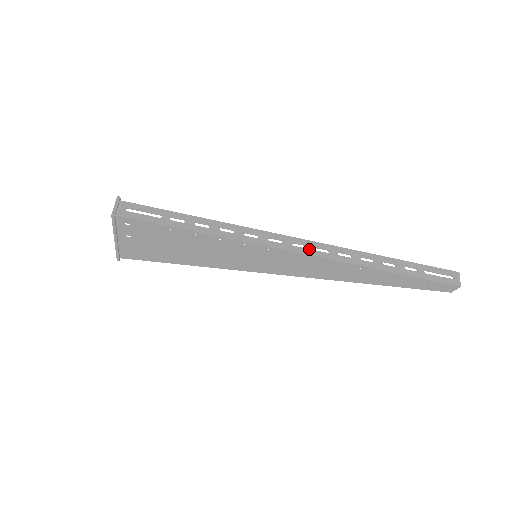
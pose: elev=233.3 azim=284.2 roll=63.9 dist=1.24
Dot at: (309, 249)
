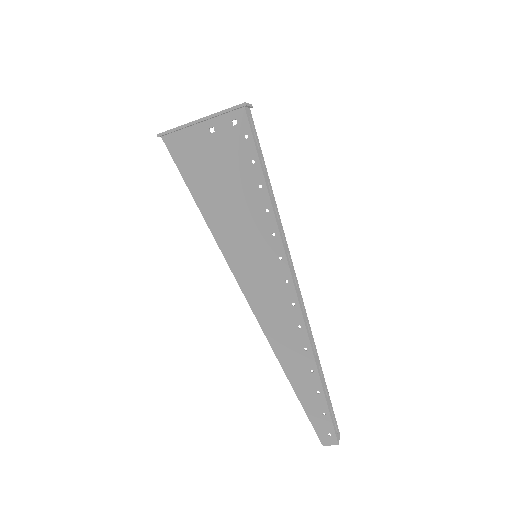
Dot at: (298, 293)
